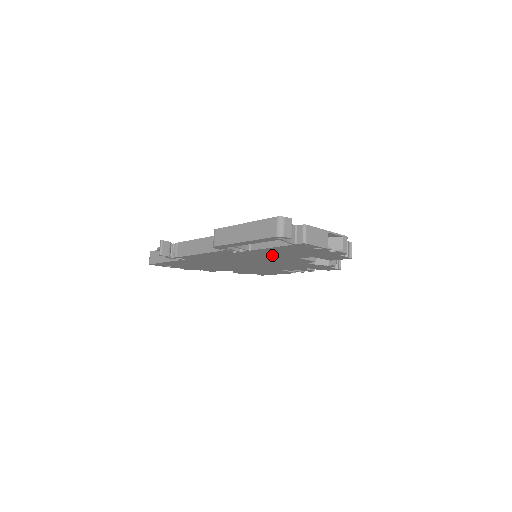
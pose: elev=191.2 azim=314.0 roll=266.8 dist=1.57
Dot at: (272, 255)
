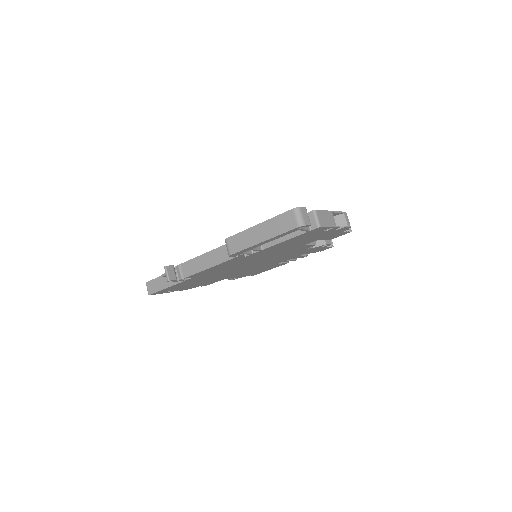
Dot at: (280, 249)
